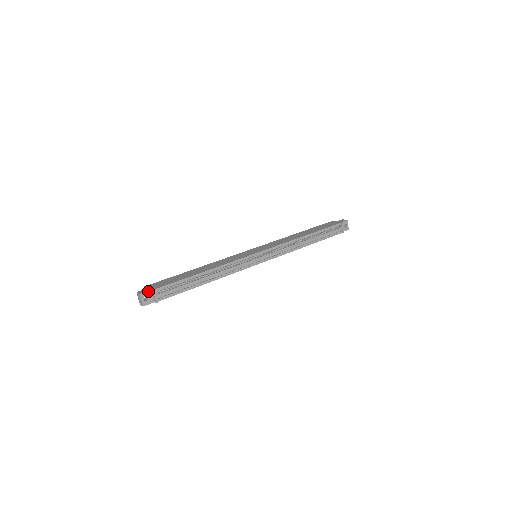
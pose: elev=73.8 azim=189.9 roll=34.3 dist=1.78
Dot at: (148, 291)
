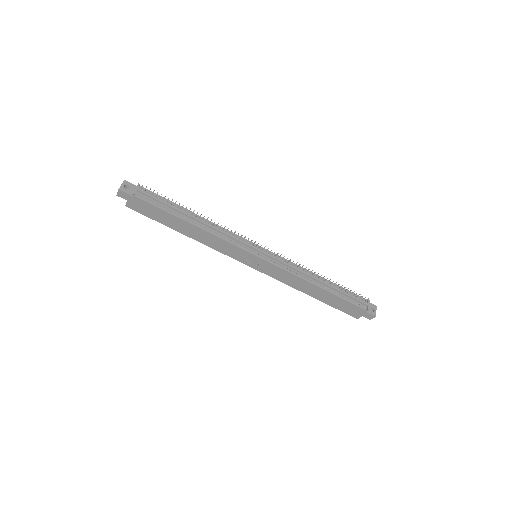
Dot at: (133, 184)
